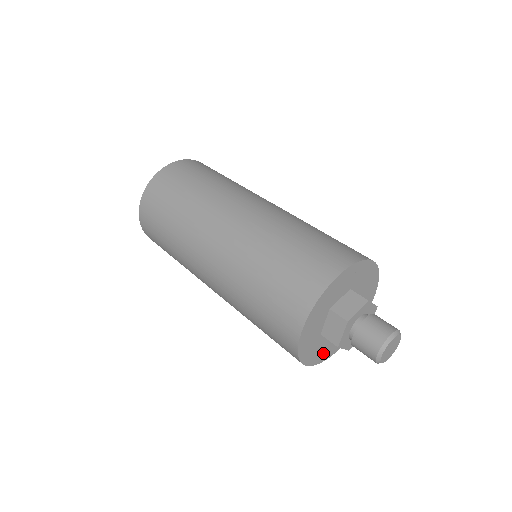
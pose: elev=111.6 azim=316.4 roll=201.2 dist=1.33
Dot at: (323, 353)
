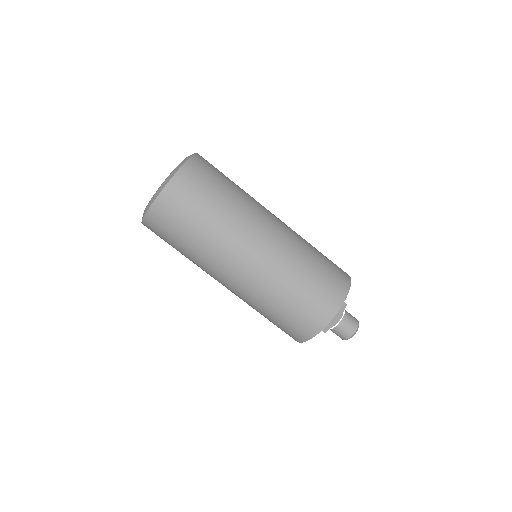
Dot at: occluded
